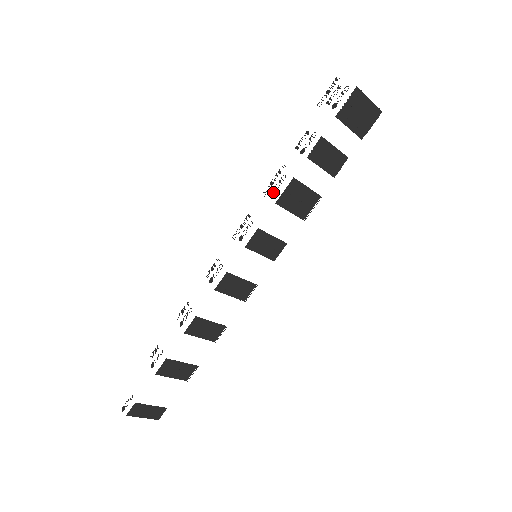
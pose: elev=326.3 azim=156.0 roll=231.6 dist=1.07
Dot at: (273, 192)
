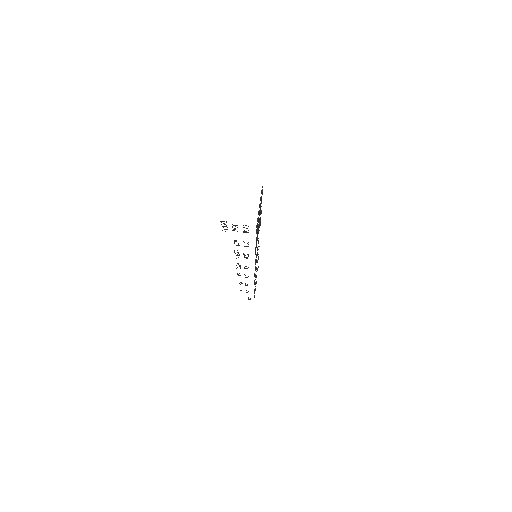
Dot at: (246, 258)
